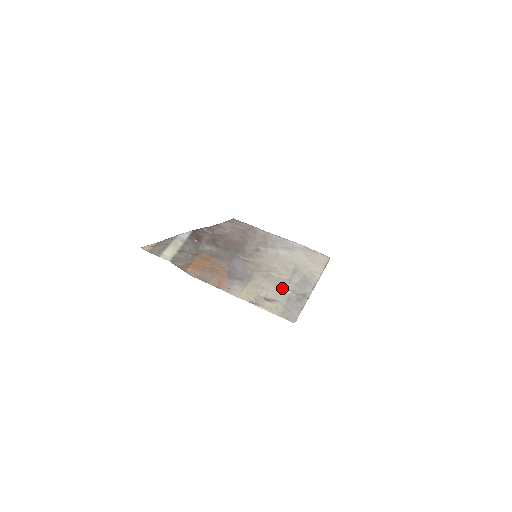
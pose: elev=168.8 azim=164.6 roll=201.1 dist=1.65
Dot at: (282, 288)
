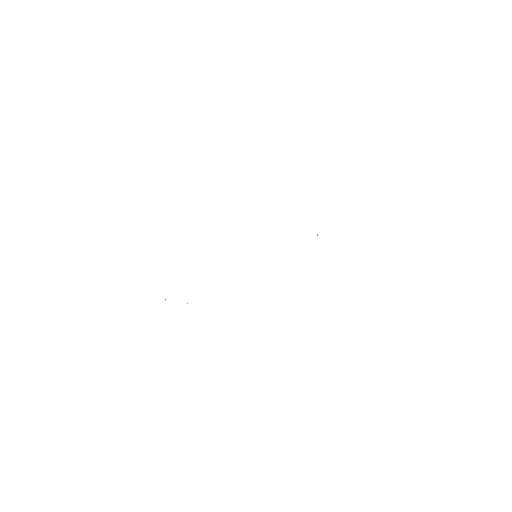
Dot at: occluded
